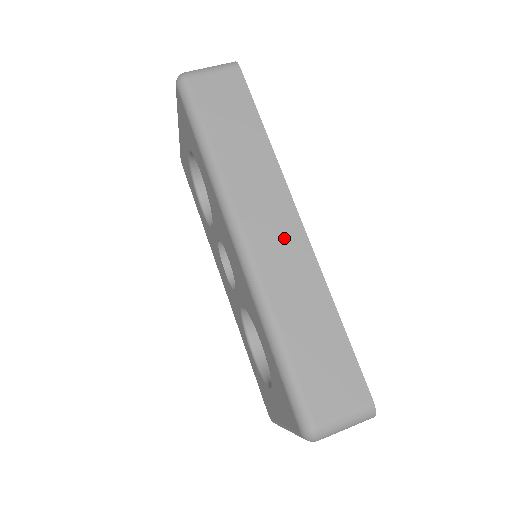
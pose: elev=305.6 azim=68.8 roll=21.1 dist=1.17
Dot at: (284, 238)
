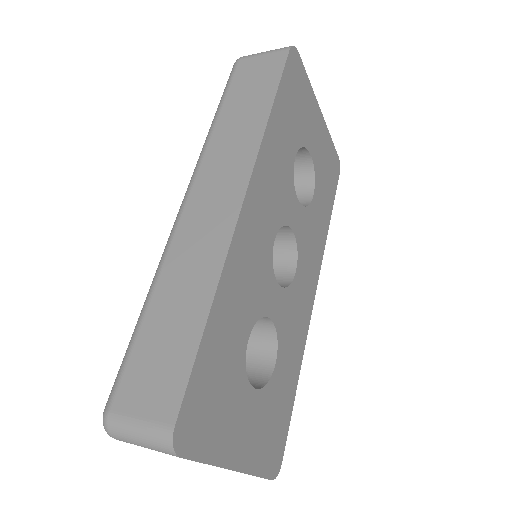
Dot at: (216, 213)
